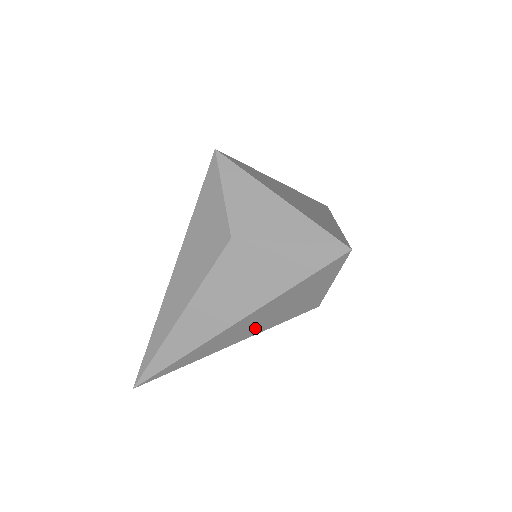
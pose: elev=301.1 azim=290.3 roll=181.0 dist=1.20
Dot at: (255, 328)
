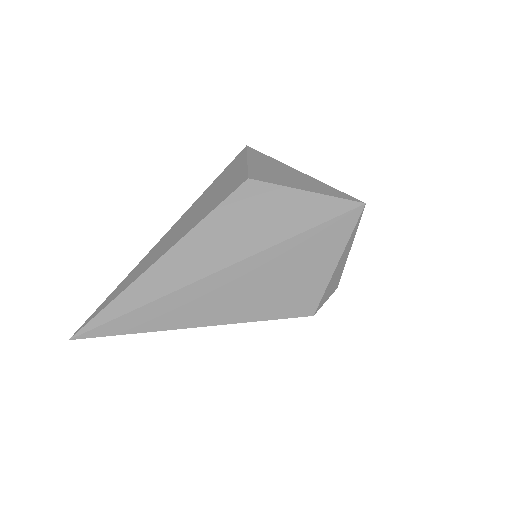
Dot at: (241, 304)
